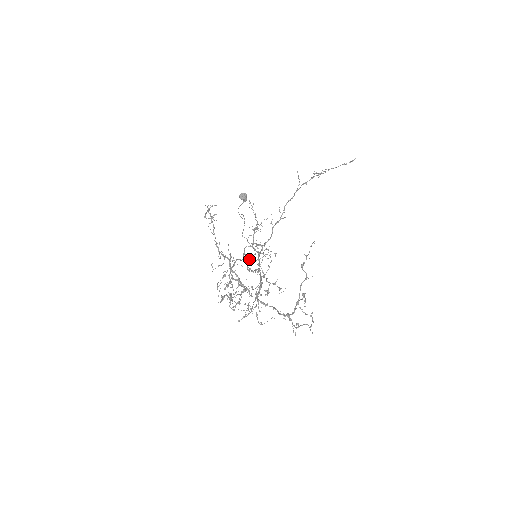
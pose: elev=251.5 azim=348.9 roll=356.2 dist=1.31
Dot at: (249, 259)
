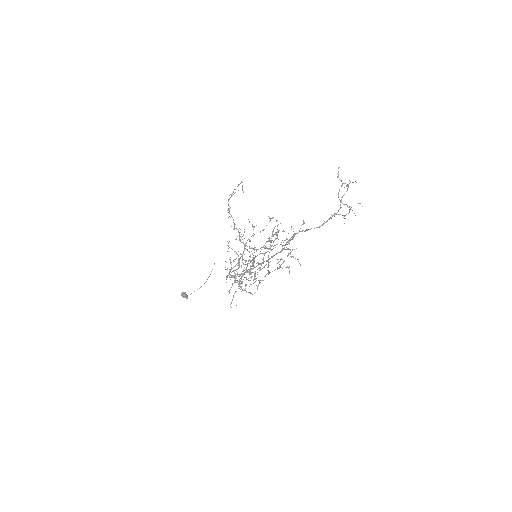
Dot at: (237, 280)
